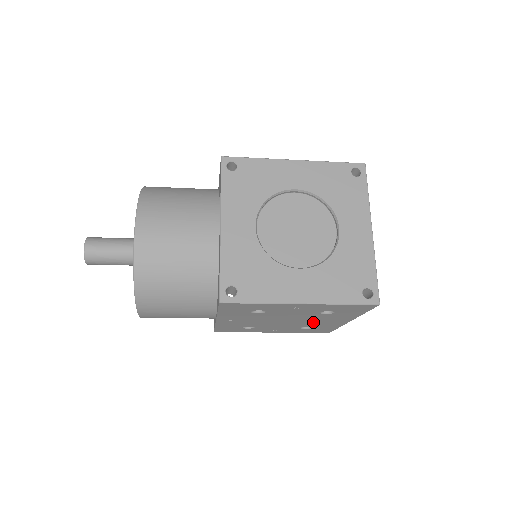
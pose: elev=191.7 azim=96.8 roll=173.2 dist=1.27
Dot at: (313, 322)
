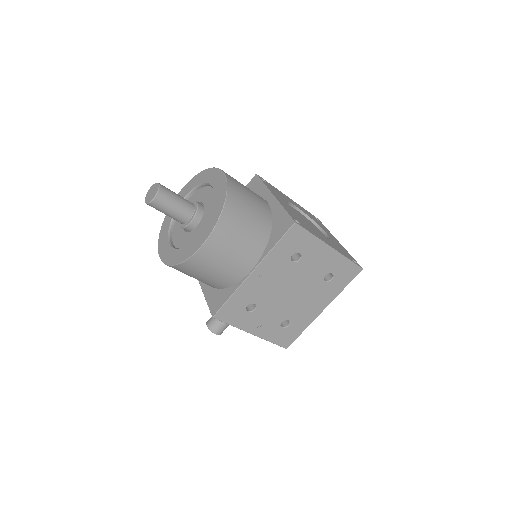
Dot at: (301, 306)
